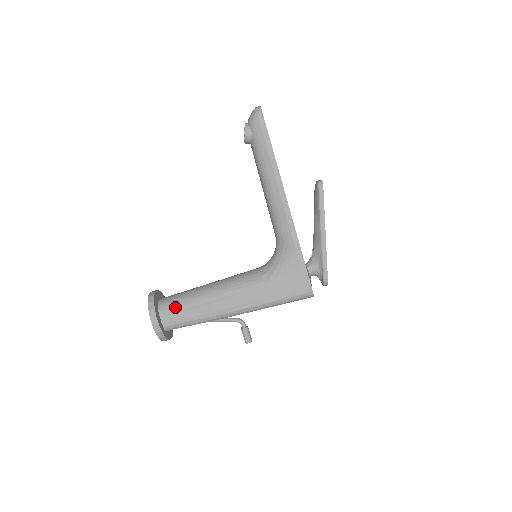
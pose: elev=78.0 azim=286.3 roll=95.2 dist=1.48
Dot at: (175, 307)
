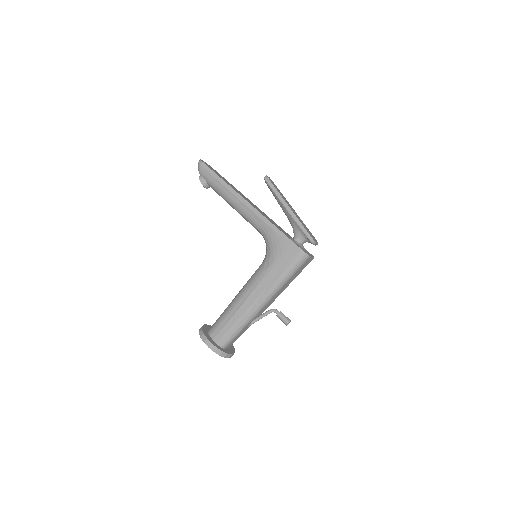
Dot at: (219, 326)
